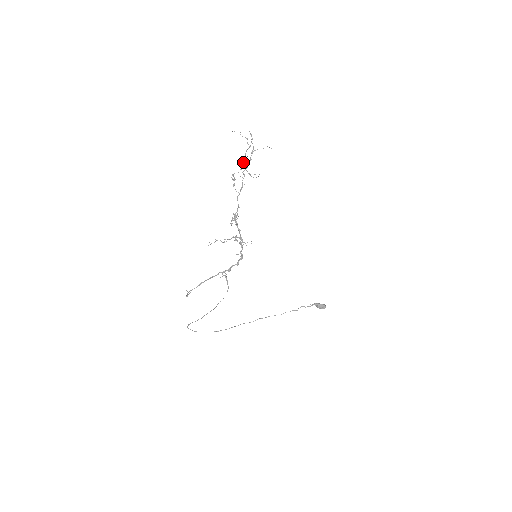
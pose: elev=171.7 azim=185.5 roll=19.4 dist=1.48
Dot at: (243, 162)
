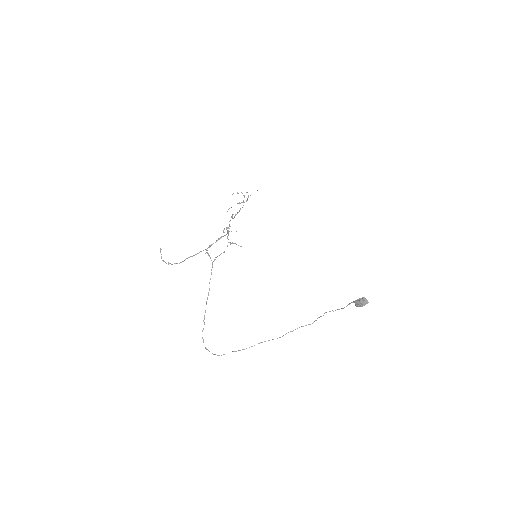
Dot at: occluded
